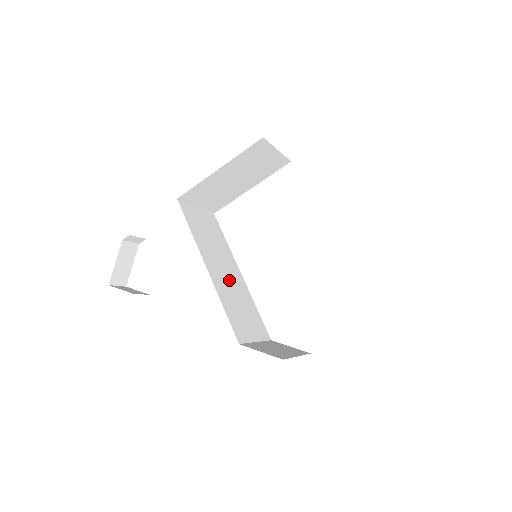
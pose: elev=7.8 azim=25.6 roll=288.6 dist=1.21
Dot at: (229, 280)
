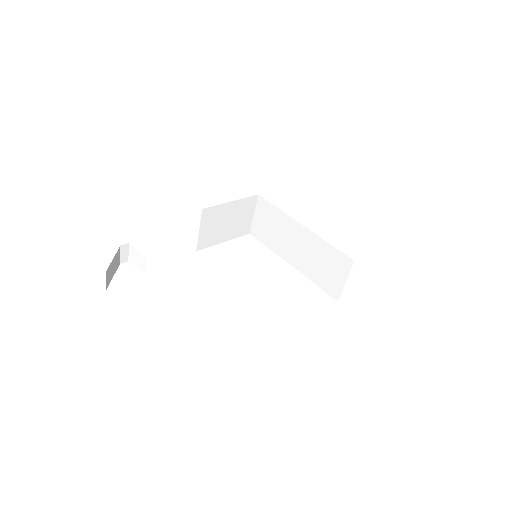
Dot at: occluded
